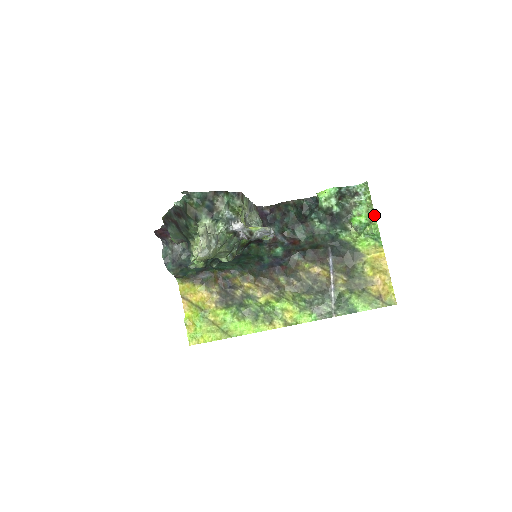
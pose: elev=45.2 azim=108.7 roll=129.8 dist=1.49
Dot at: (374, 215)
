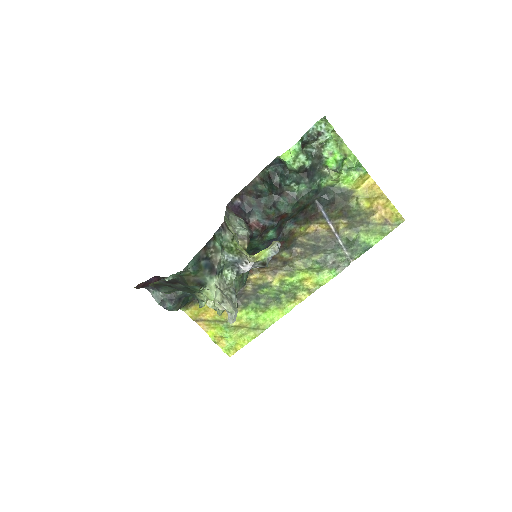
Dot at: (345, 145)
